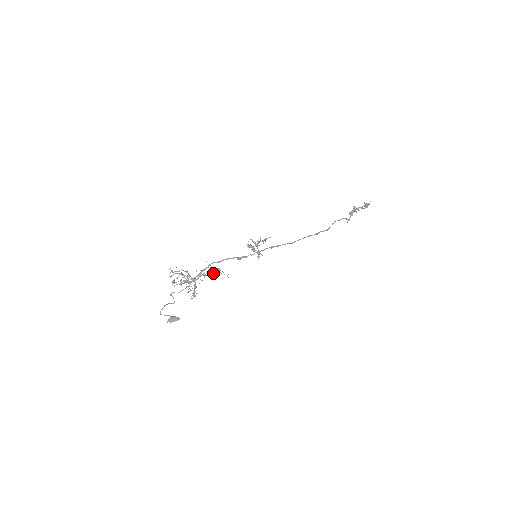
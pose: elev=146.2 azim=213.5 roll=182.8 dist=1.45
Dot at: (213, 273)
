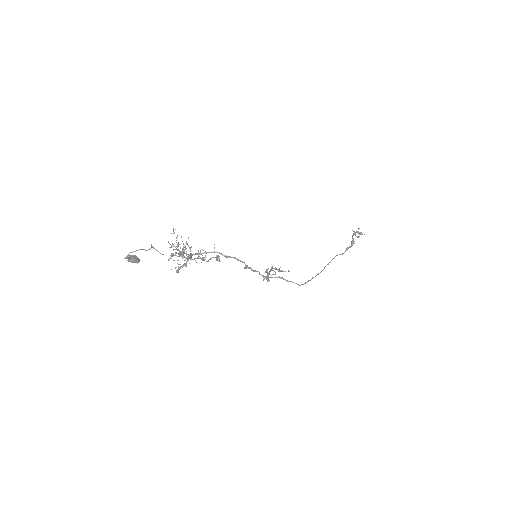
Dot at: (211, 258)
